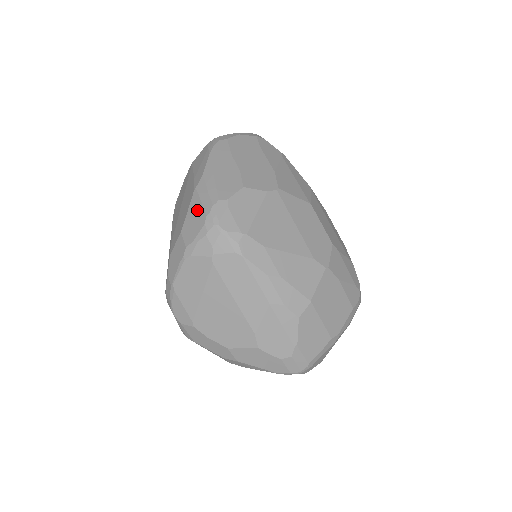
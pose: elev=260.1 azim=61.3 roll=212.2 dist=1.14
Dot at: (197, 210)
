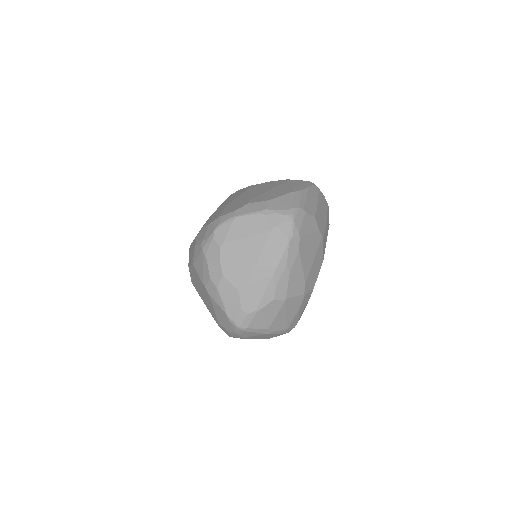
Dot at: (288, 201)
